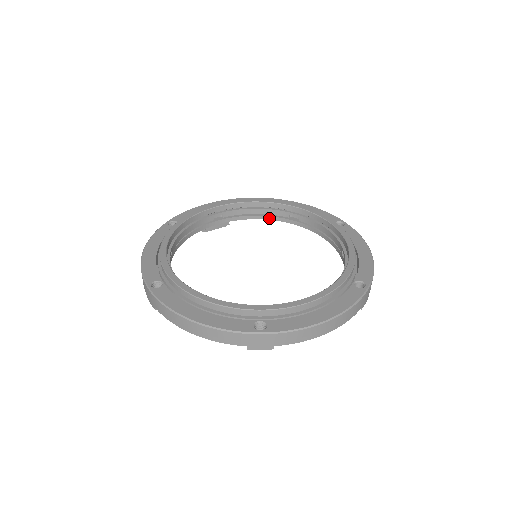
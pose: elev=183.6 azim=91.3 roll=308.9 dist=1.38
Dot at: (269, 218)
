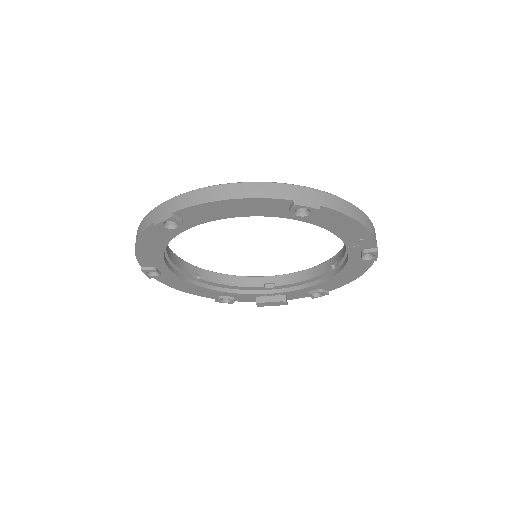
Dot at: (319, 282)
